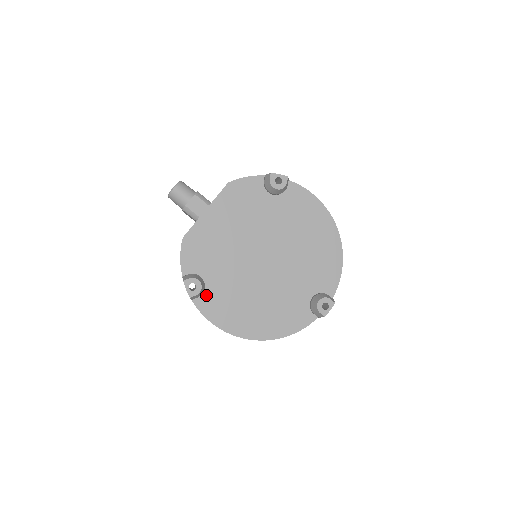
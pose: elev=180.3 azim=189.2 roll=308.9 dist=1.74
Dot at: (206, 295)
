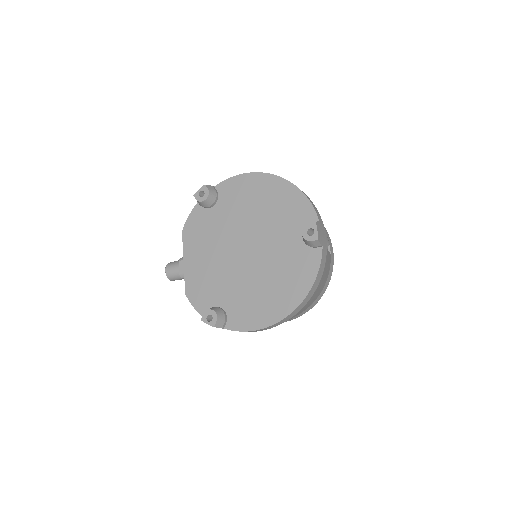
Dot at: (230, 315)
